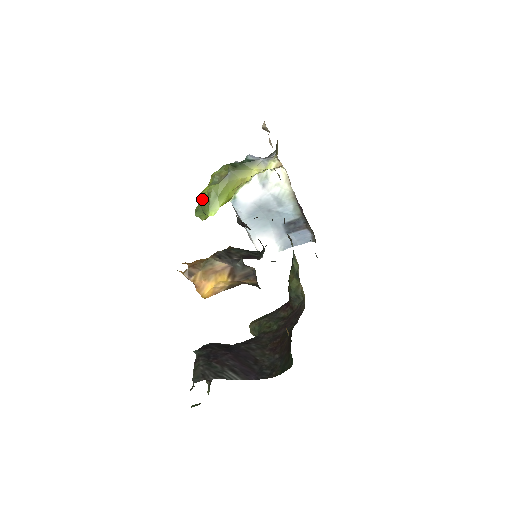
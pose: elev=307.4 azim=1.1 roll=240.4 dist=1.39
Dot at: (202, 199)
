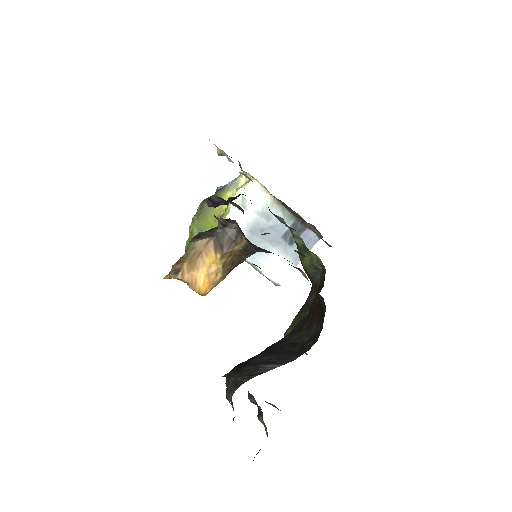
Dot at: occluded
